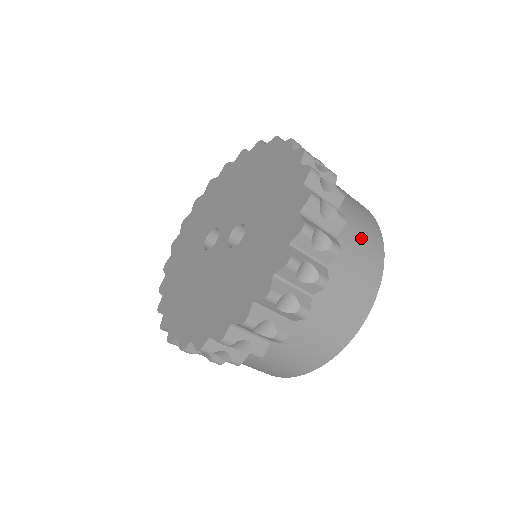
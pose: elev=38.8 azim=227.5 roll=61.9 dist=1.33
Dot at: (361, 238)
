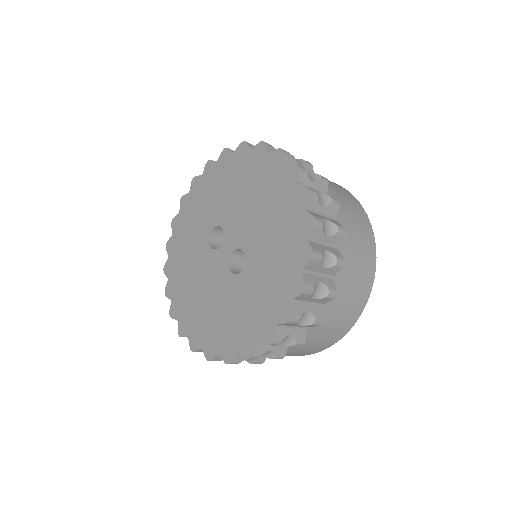
Dot at: (349, 293)
